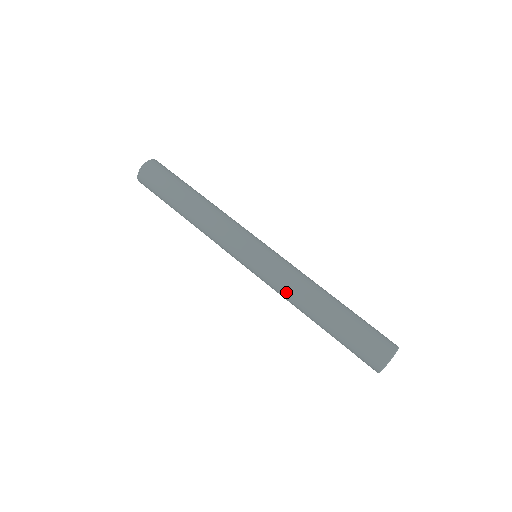
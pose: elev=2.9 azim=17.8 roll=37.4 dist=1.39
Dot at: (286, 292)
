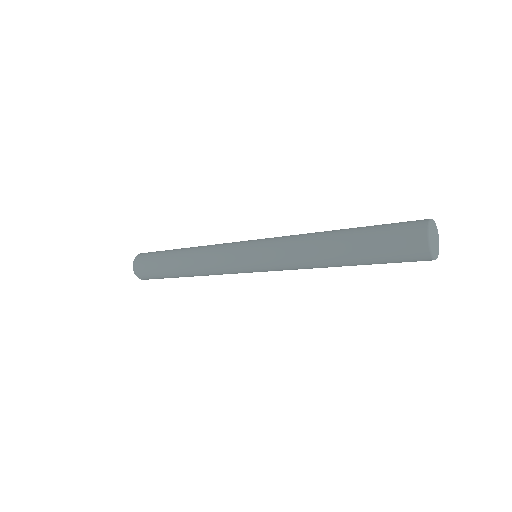
Dot at: (296, 263)
